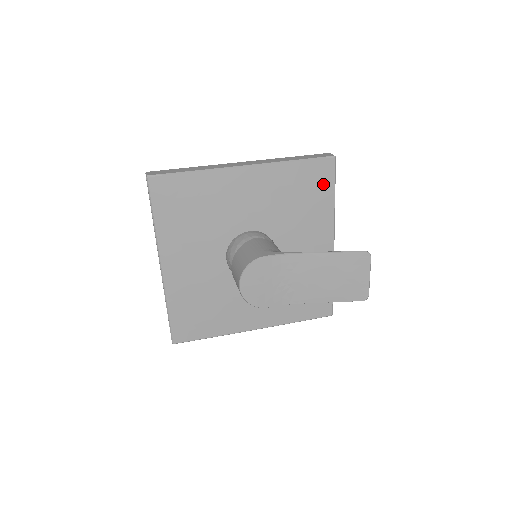
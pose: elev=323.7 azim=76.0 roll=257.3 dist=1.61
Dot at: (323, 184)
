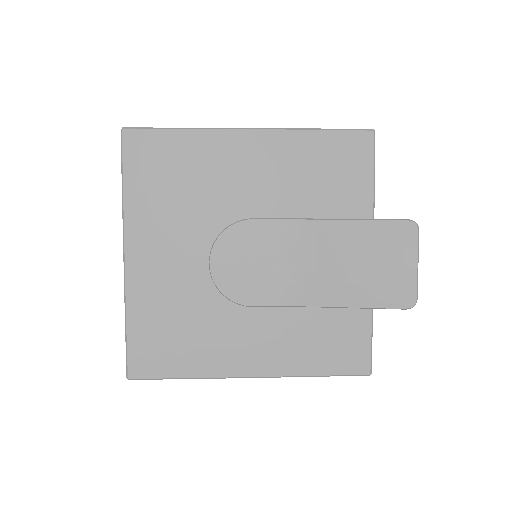
Dot at: (357, 166)
